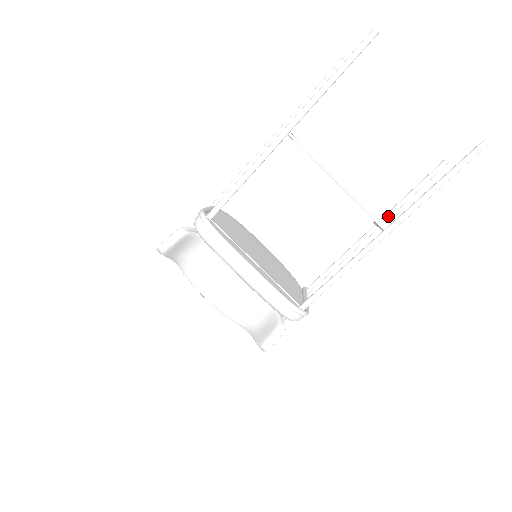
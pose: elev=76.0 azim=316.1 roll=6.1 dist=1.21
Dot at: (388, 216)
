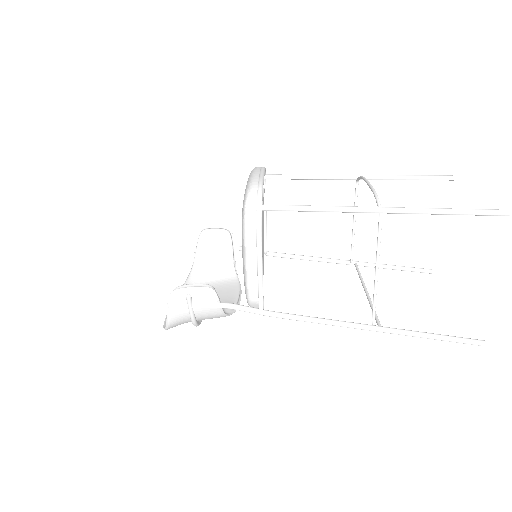
Dot at: (391, 328)
